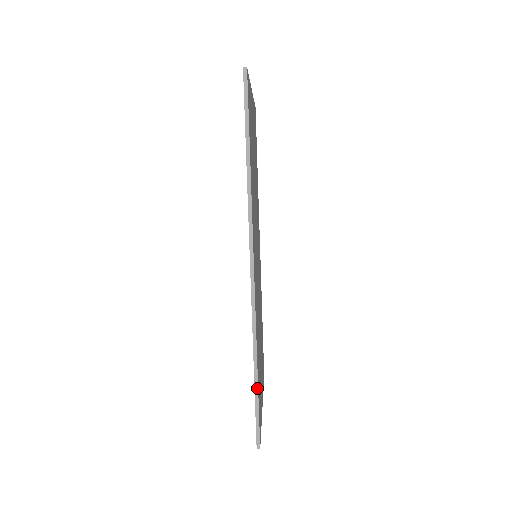
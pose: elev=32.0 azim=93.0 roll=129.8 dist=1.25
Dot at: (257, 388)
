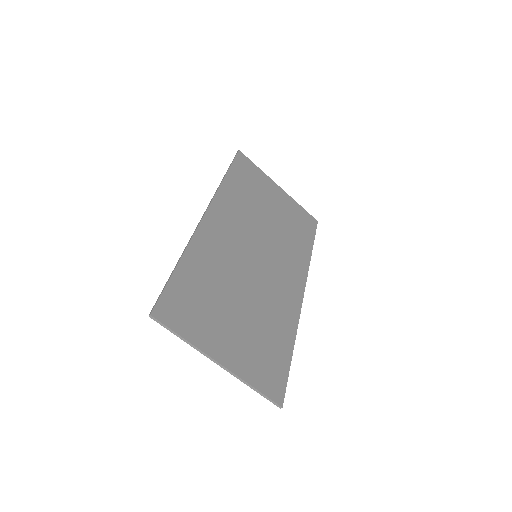
Dot at: (172, 273)
